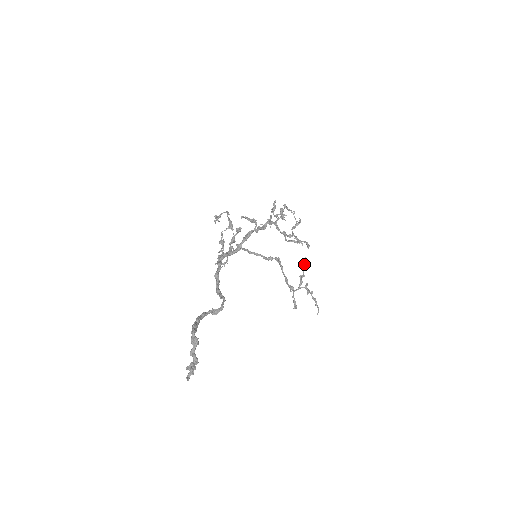
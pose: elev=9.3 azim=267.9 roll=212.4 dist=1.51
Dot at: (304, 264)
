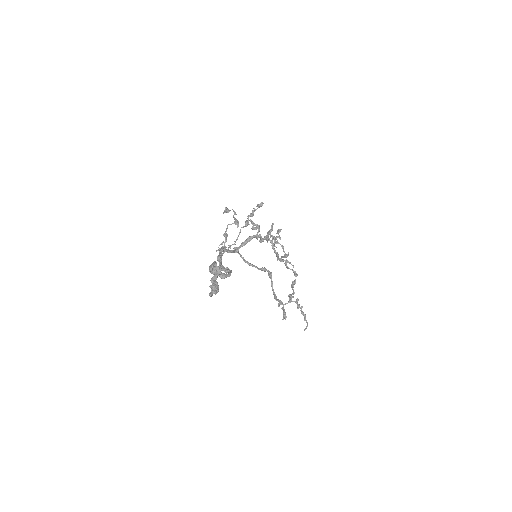
Dot at: (294, 284)
